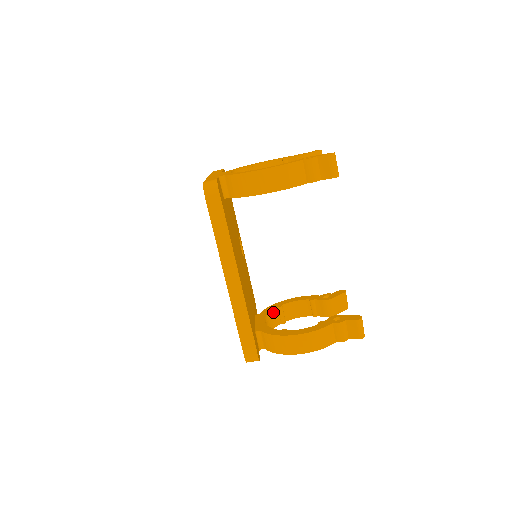
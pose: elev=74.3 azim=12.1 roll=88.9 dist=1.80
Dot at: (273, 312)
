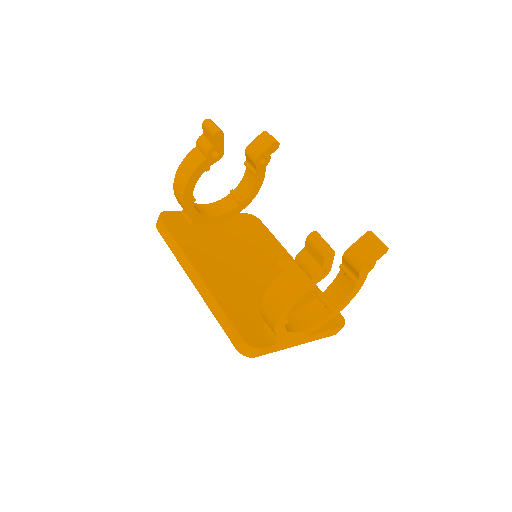
Dot at: (313, 305)
